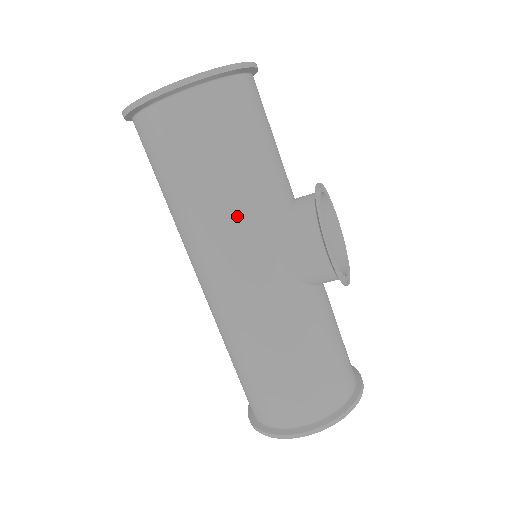
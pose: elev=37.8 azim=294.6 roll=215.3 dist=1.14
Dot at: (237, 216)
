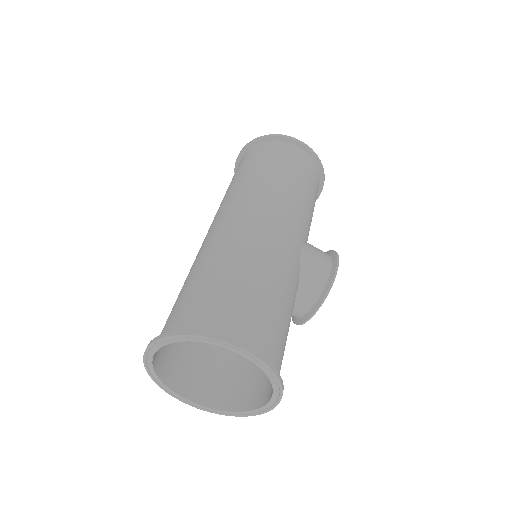
Dot at: (299, 206)
